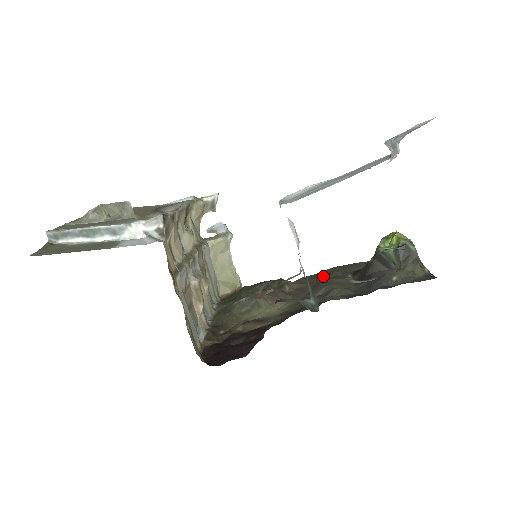
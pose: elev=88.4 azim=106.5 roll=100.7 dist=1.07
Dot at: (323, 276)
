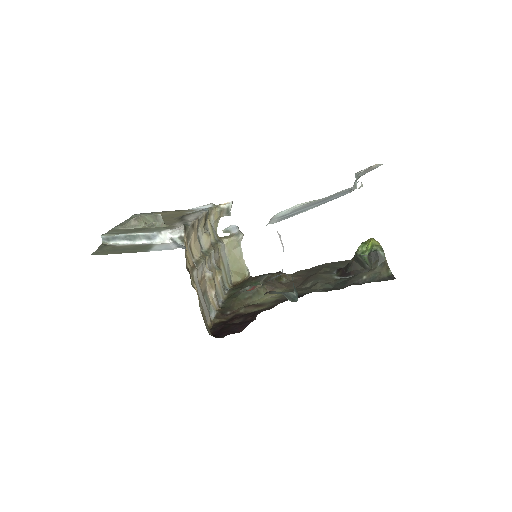
Dot at: (314, 271)
